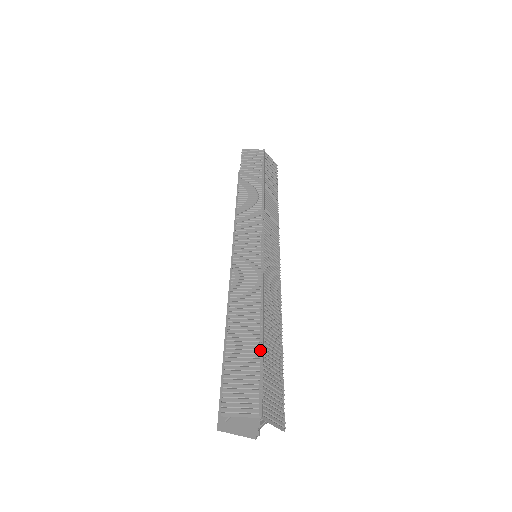
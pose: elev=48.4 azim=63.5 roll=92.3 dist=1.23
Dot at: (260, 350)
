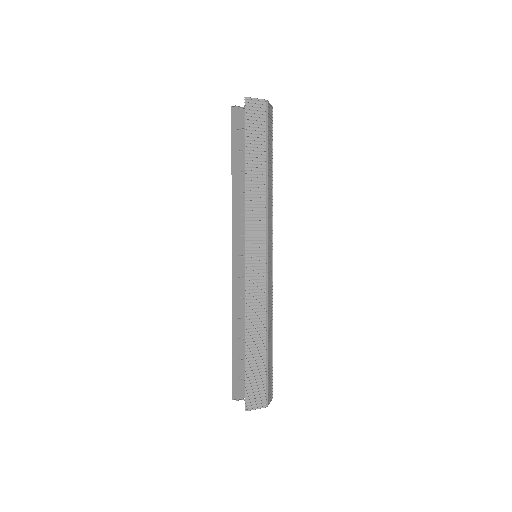
Dot at: (266, 362)
